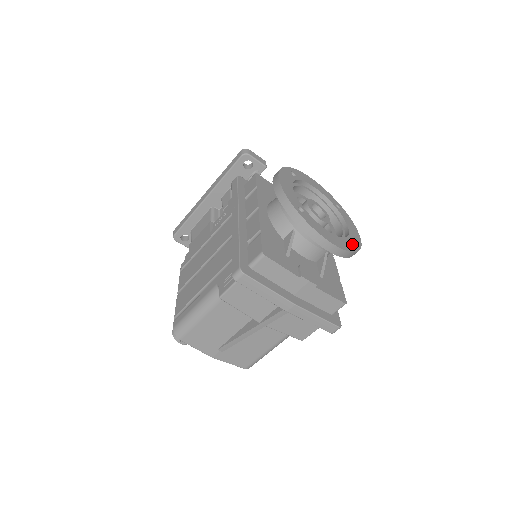
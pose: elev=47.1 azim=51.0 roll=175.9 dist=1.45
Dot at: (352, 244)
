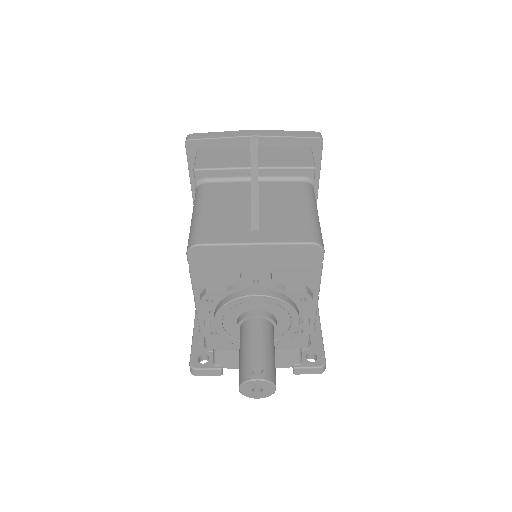
Dot at: occluded
